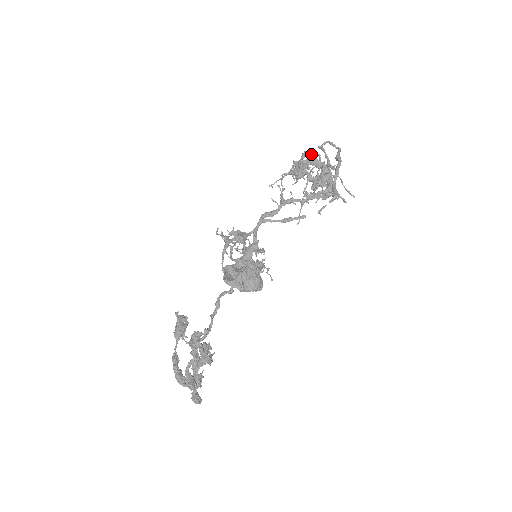
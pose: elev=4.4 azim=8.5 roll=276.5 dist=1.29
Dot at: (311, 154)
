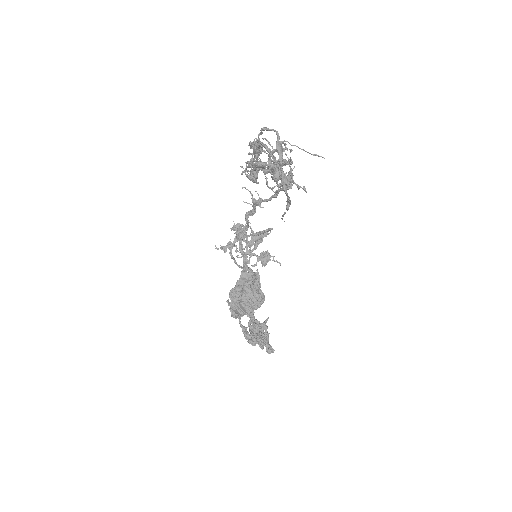
Dot at: (257, 142)
